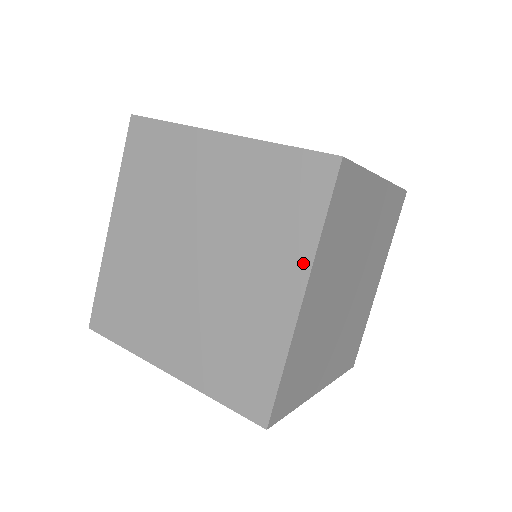
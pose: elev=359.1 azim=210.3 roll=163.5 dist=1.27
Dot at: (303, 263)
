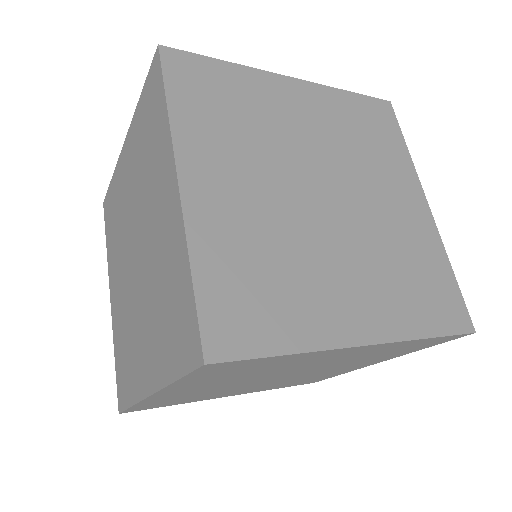
Dot at: (168, 151)
